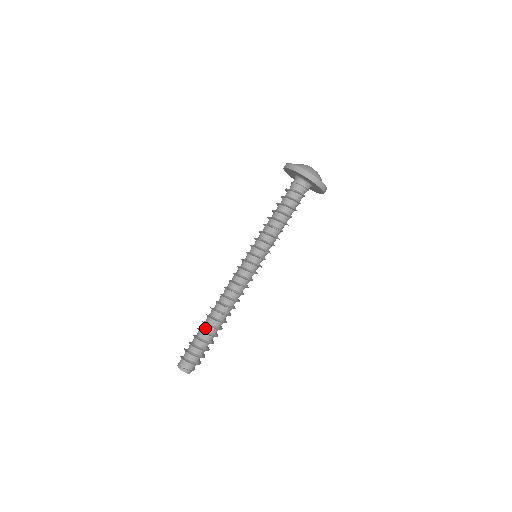
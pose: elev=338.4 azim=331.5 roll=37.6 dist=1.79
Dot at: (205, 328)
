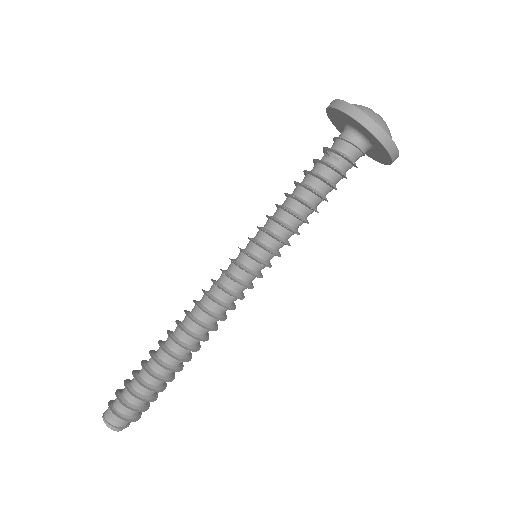
Dot at: (159, 370)
